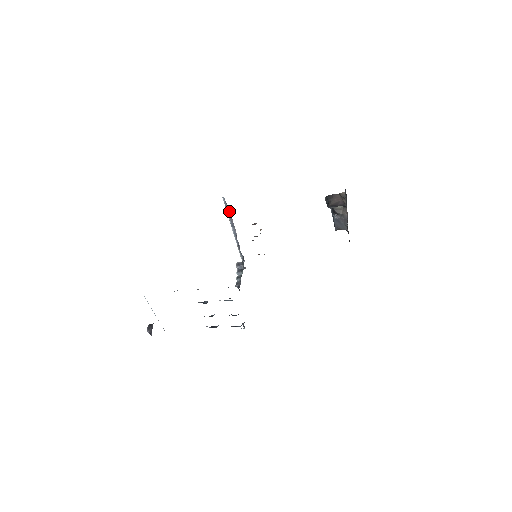
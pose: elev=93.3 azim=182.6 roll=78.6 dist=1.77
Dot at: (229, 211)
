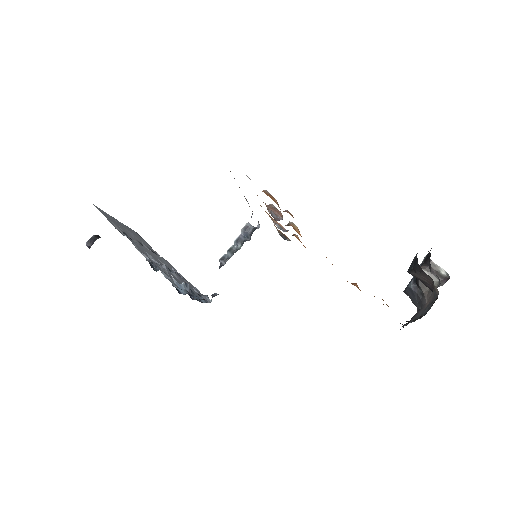
Dot at: occluded
